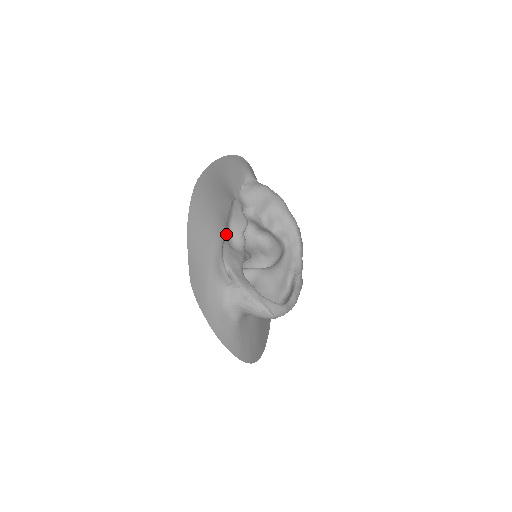
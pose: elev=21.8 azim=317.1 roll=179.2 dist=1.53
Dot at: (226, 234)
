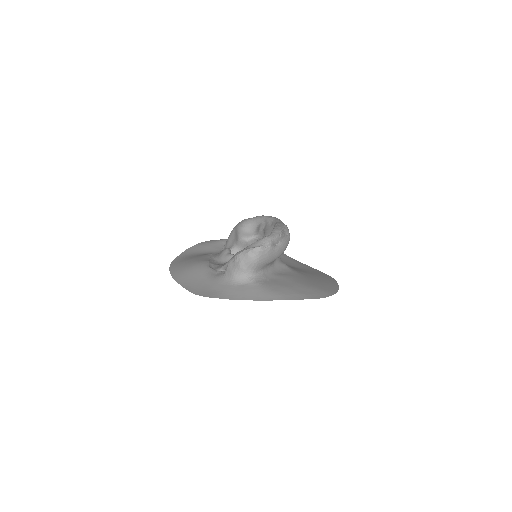
Dot at: (214, 263)
